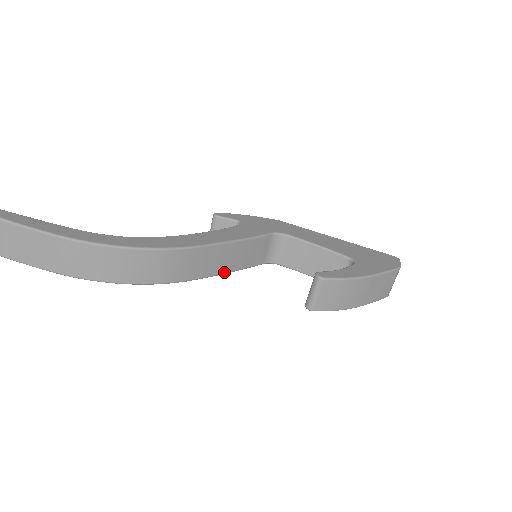
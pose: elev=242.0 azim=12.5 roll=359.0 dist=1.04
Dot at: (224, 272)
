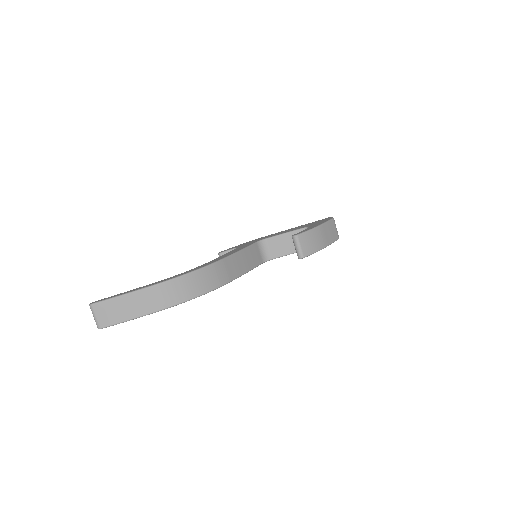
Dot at: (245, 272)
